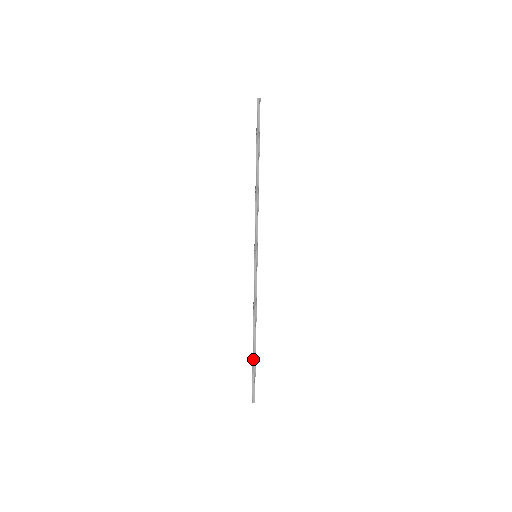
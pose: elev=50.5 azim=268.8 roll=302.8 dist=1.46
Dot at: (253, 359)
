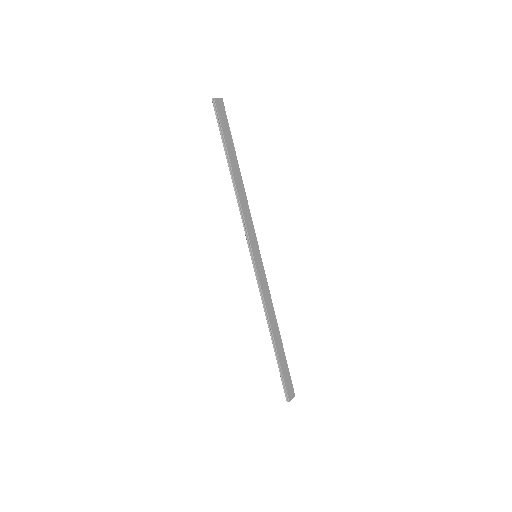
Dot at: (276, 358)
